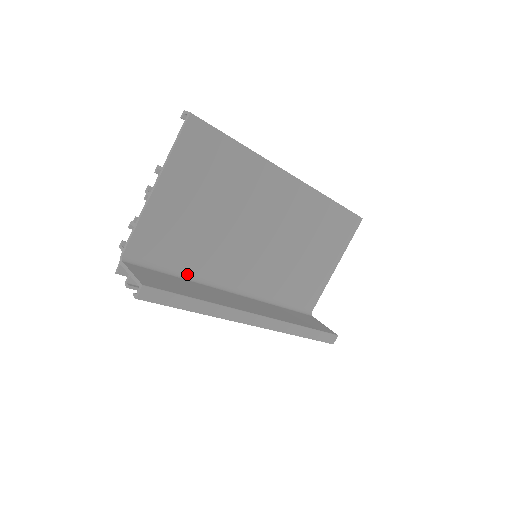
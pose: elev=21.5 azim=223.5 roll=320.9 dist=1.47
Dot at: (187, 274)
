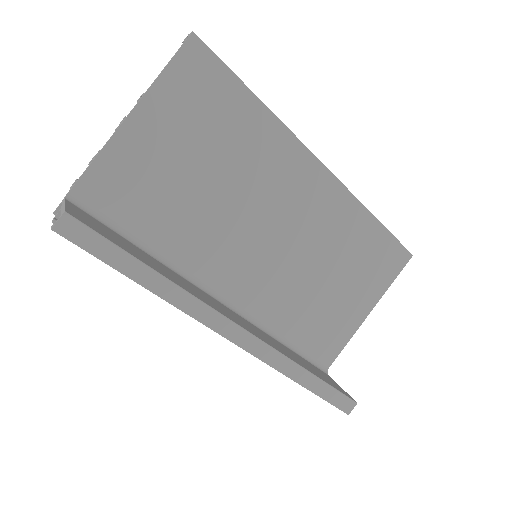
Dot at: (156, 251)
